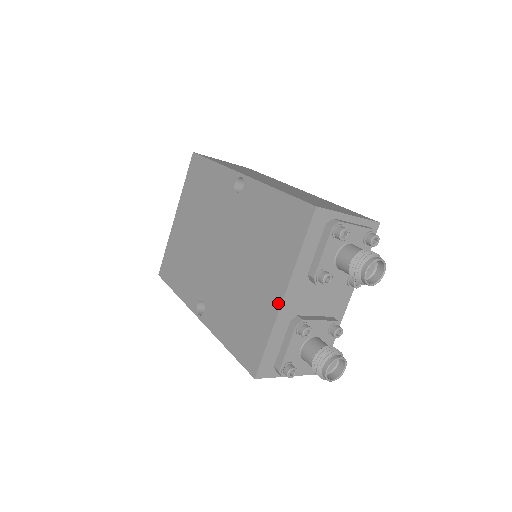
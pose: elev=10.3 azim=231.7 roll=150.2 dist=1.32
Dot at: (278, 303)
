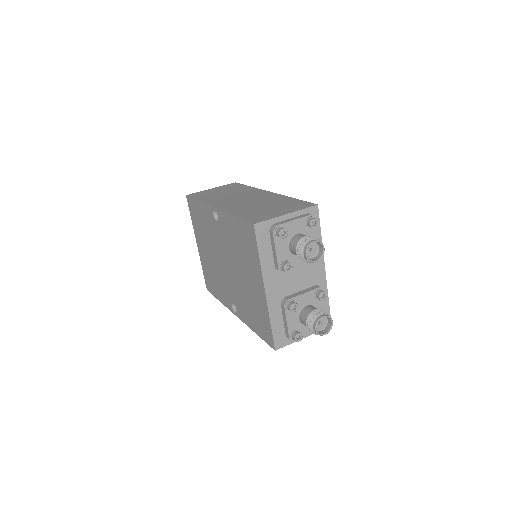
Dot at: (264, 296)
